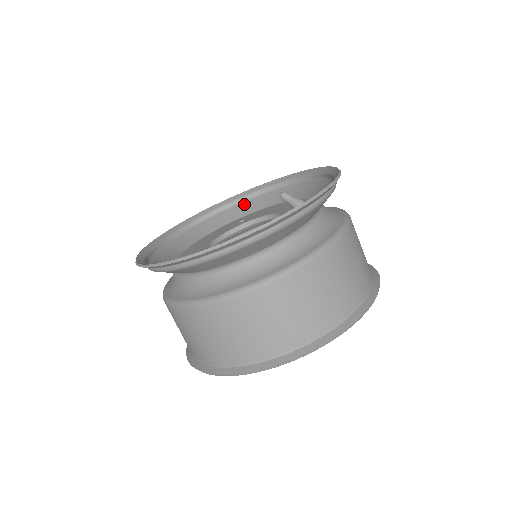
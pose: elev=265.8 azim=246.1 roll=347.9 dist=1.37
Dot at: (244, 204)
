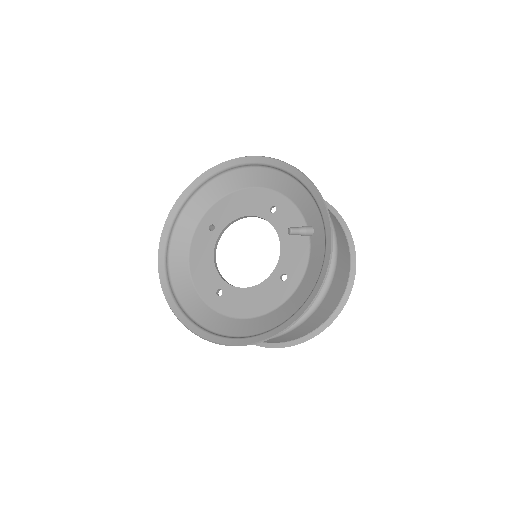
Dot at: (192, 205)
